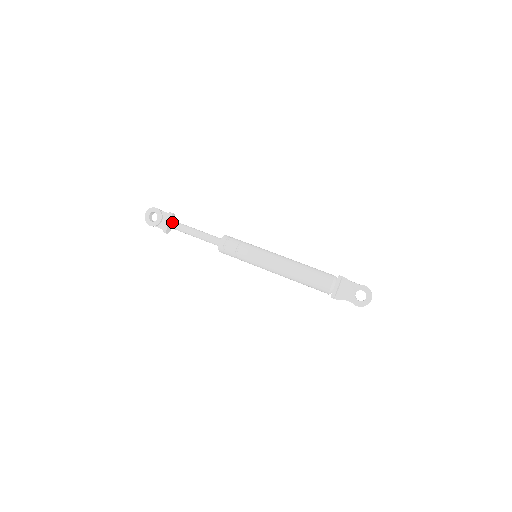
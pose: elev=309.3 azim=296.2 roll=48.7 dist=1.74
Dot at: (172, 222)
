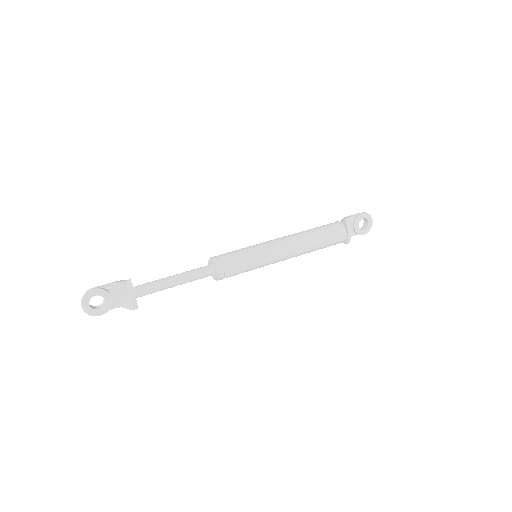
Dot at: (136, 291)
